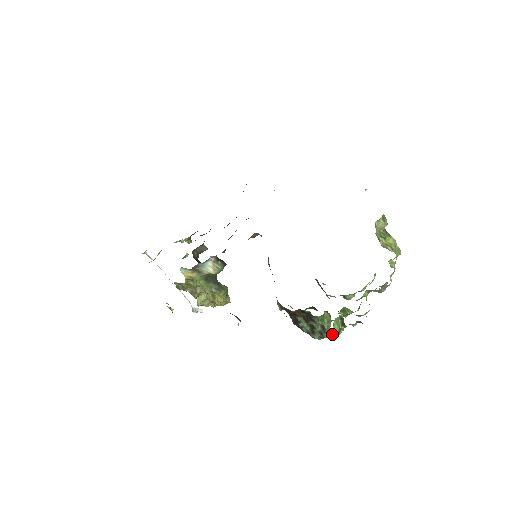
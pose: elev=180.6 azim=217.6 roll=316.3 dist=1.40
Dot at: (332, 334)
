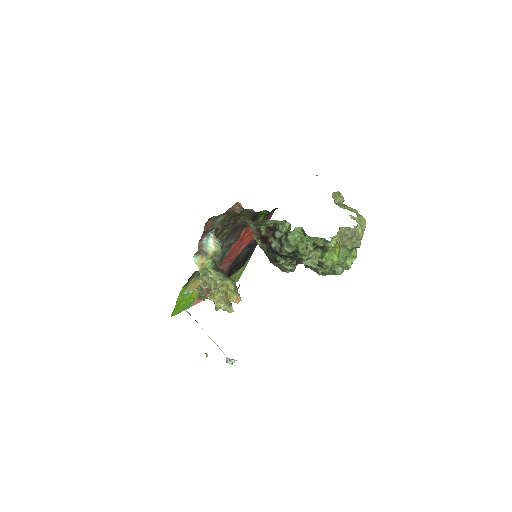
Dot at: (297, 241)
